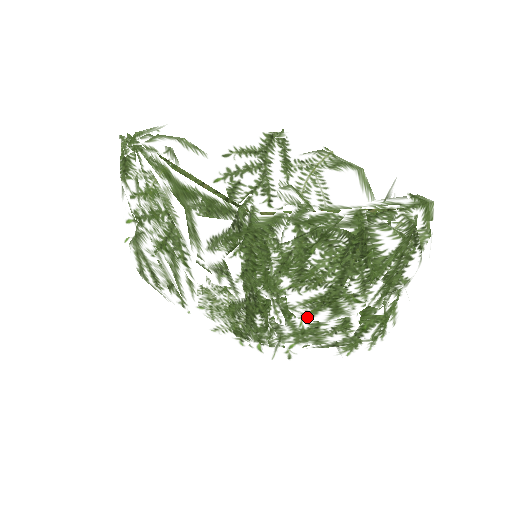
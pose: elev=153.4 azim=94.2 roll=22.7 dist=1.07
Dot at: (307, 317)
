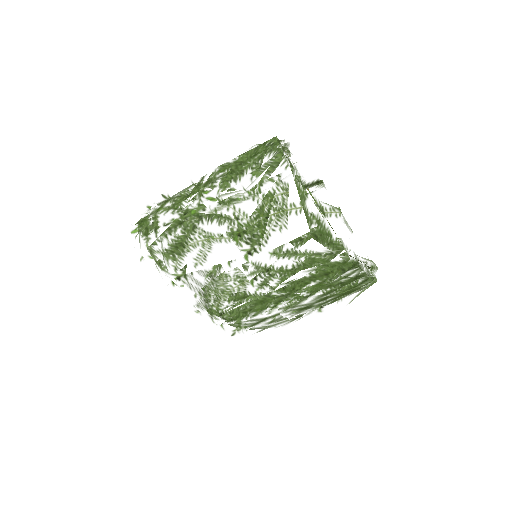
Dot at: (284, 313)
